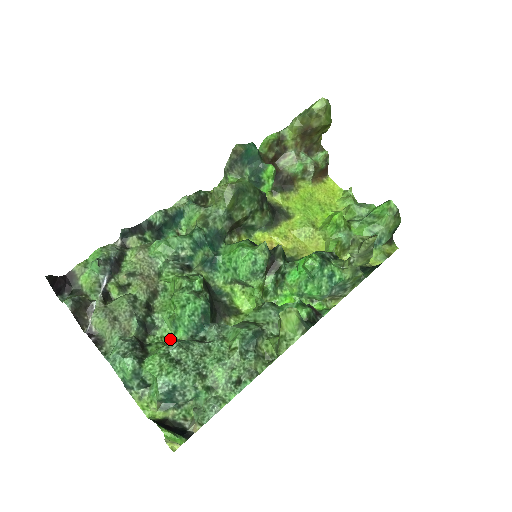
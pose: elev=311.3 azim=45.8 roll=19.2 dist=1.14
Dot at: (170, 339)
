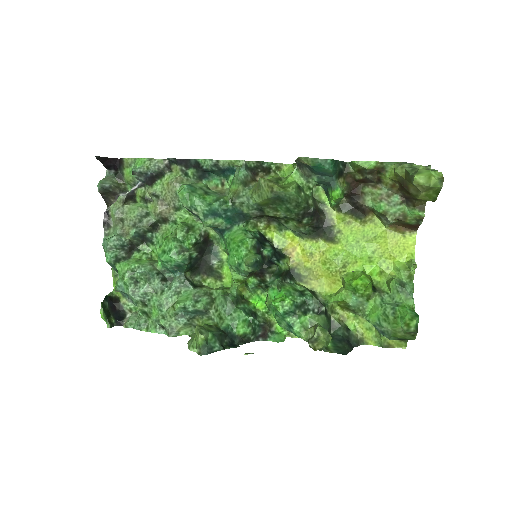
Dot at: occluded
